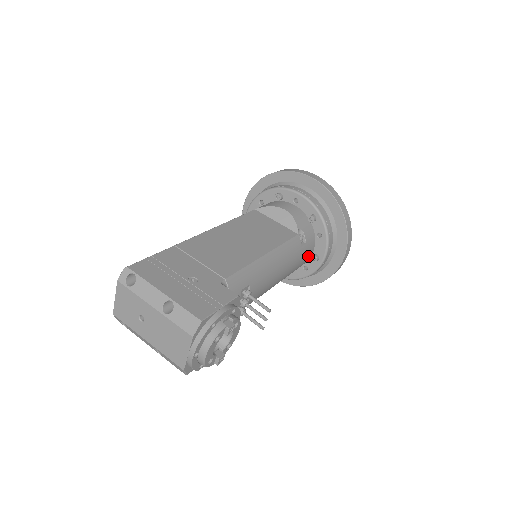
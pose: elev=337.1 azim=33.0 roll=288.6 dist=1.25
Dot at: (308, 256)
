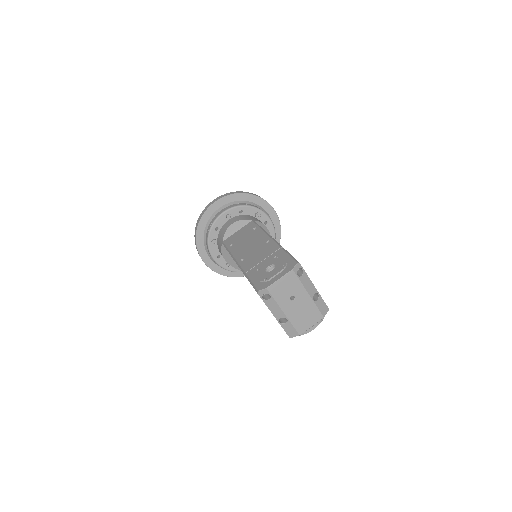
Dot at: occluded
